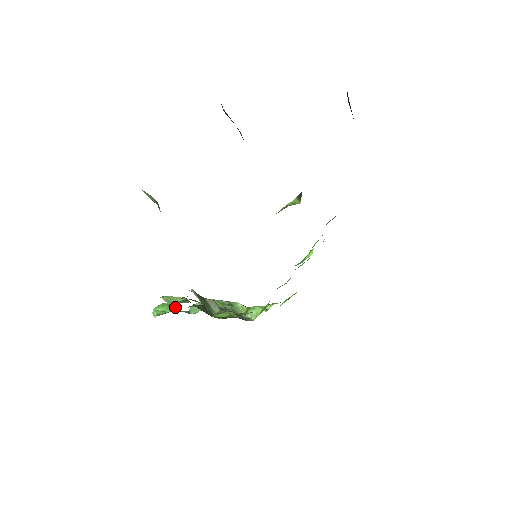
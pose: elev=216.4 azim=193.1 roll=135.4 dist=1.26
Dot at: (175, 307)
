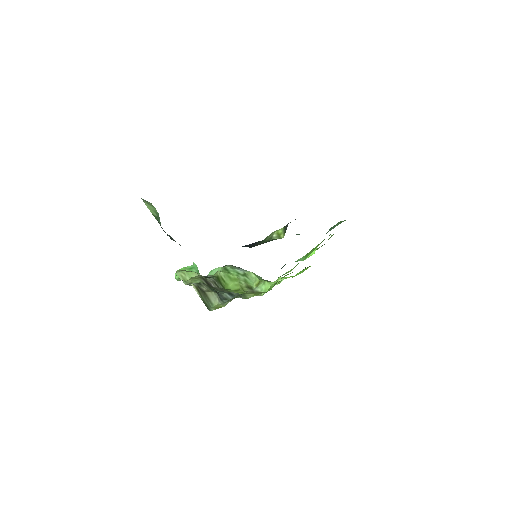
Dot at: (195, 271)
